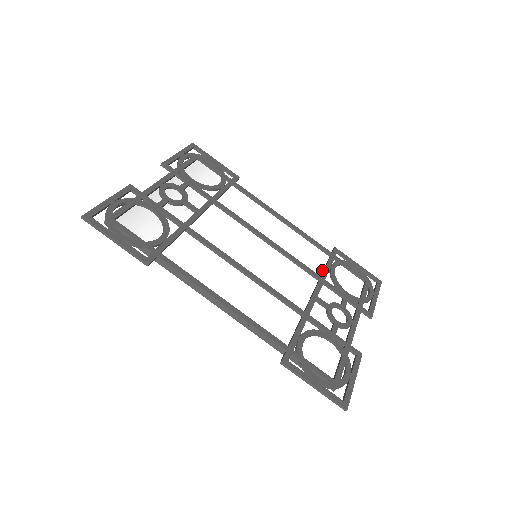
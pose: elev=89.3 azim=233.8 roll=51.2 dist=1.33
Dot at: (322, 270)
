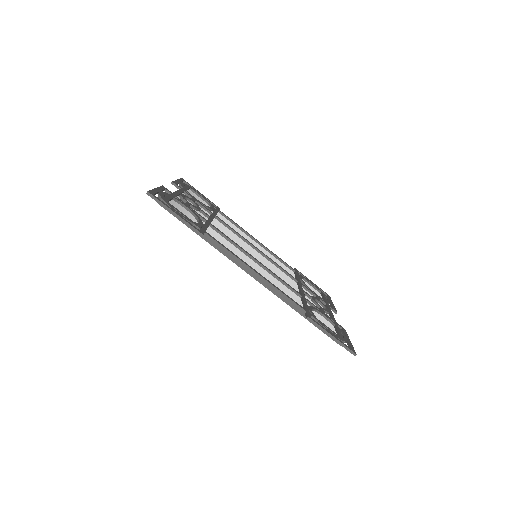
Dot at: occluded
